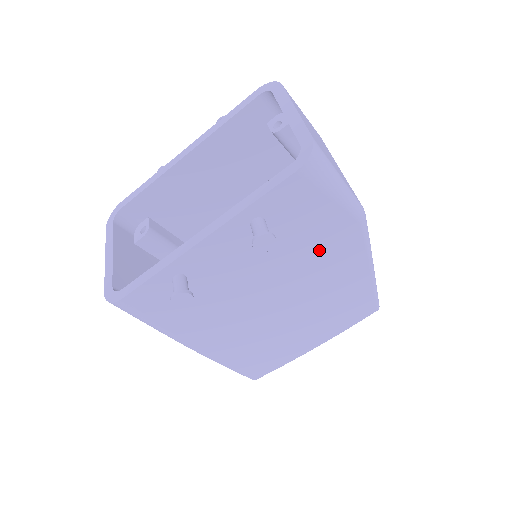
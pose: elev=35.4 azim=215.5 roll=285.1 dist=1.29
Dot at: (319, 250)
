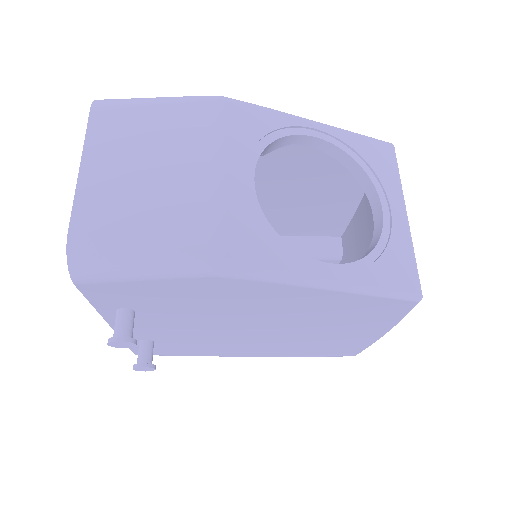
Dot at: (222, 301)
